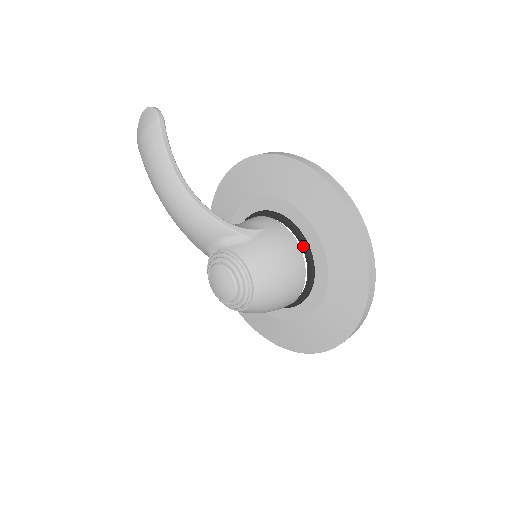
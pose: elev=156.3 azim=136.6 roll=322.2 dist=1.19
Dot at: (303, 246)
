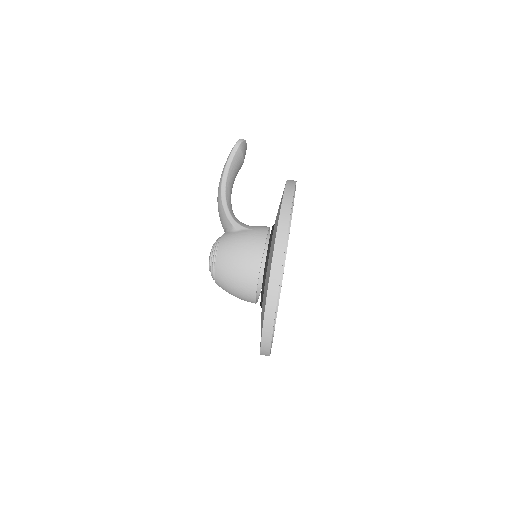
Dot at: (267, 250)
